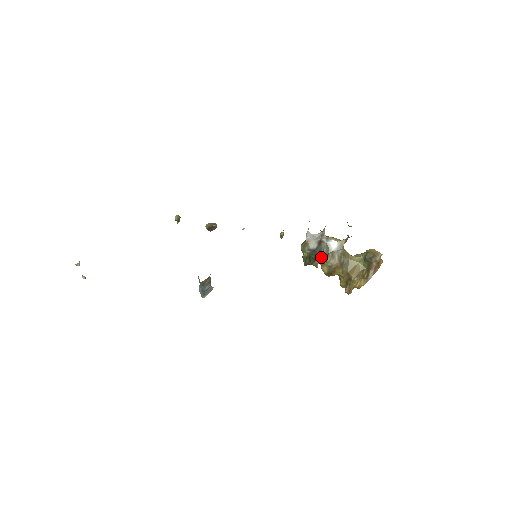
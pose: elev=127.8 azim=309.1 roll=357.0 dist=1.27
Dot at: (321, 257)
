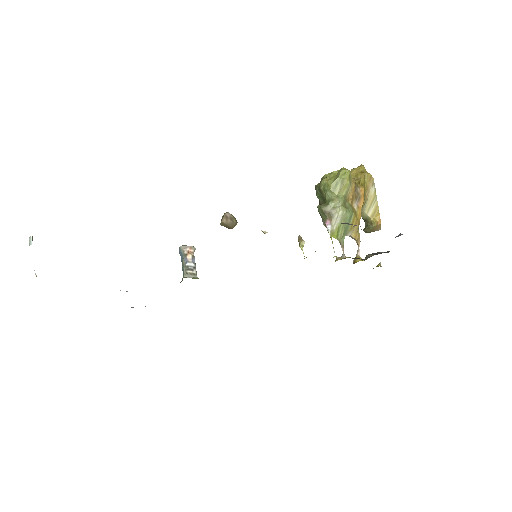
Dot at: occluded
